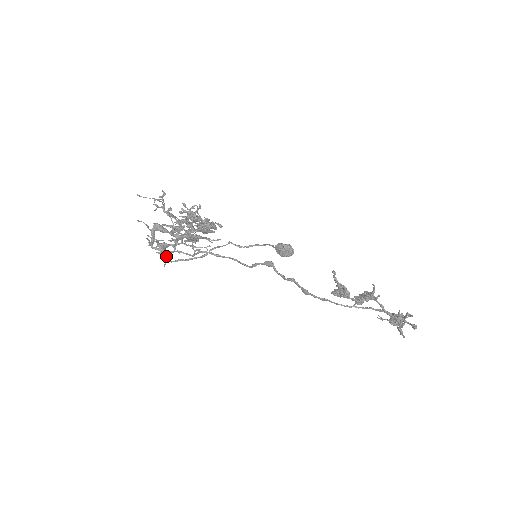
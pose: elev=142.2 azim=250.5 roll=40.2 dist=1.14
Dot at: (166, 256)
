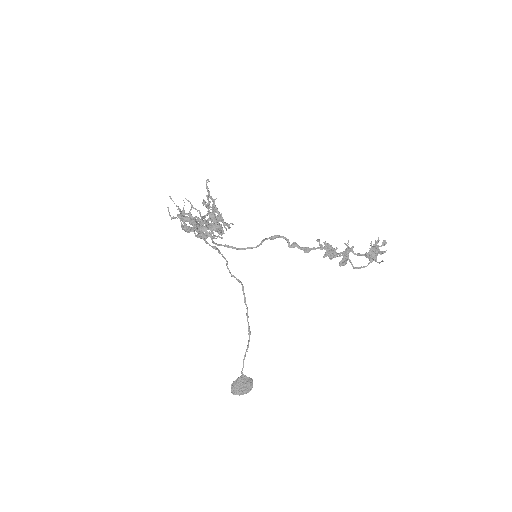
Dot at: (195, 222)
